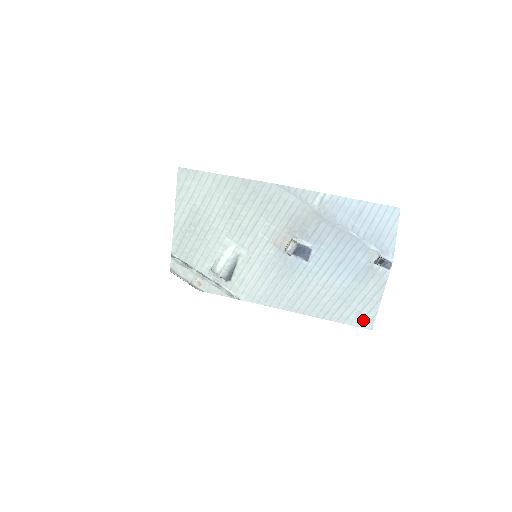
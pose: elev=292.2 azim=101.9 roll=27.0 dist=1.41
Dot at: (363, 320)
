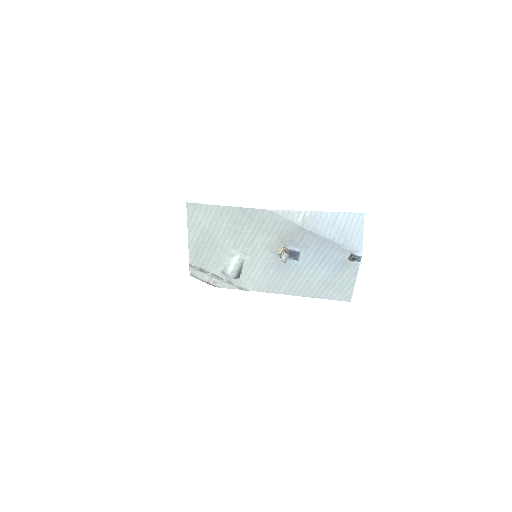
Dot at: (343, 296)
